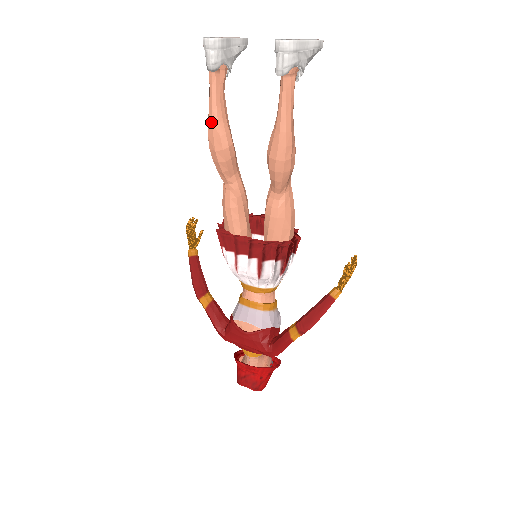
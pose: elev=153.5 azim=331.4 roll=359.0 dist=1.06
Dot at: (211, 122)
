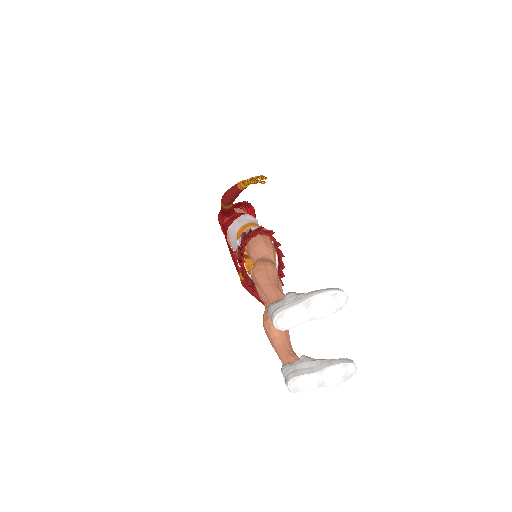
Dot at: (258, 285)
